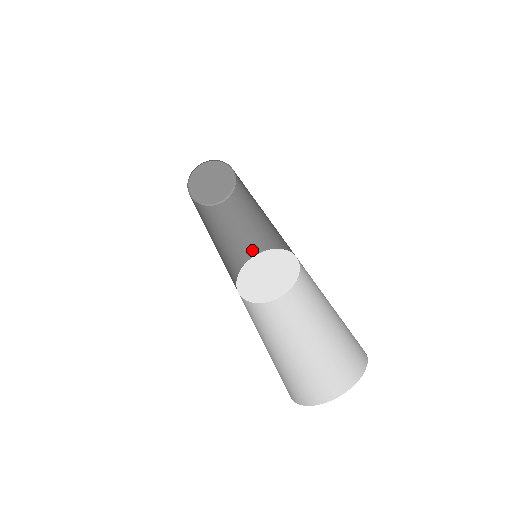
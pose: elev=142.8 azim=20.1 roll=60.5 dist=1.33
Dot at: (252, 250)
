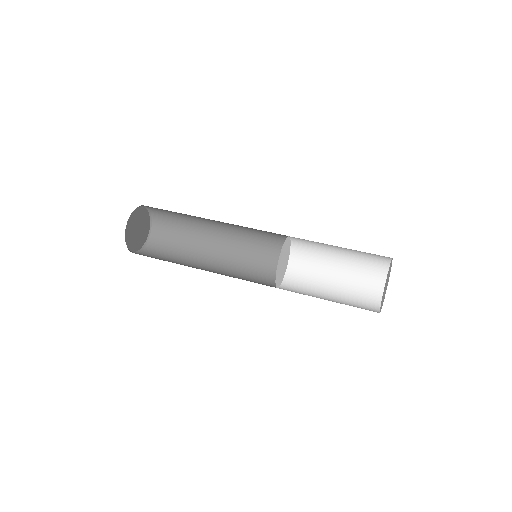
Dot at: (228, 246)
